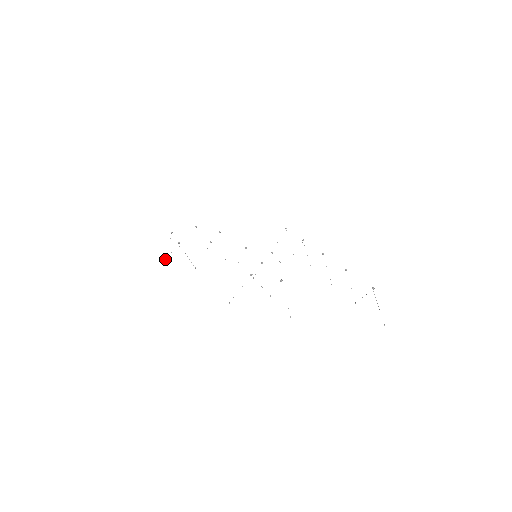
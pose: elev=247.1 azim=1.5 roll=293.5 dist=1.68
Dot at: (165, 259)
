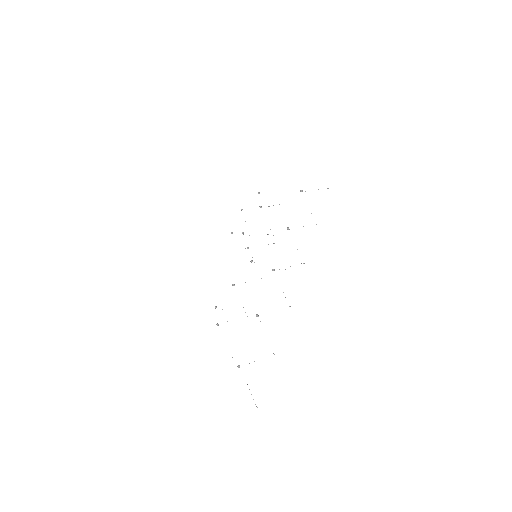
Dot at: occluded
